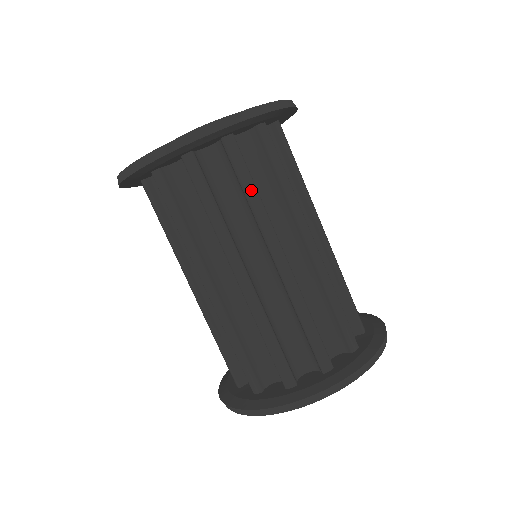
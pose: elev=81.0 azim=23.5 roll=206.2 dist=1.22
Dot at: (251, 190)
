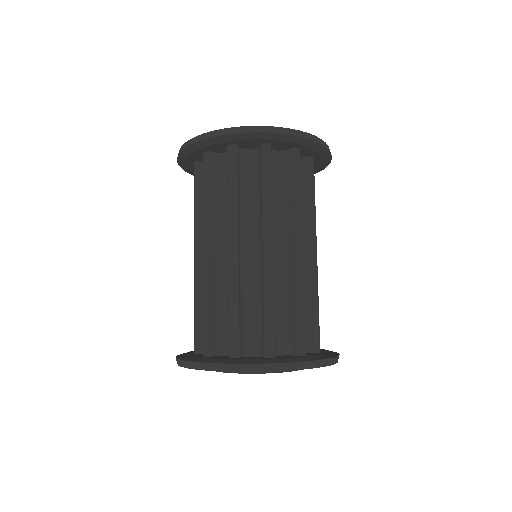
Dot at: (267, 188)
